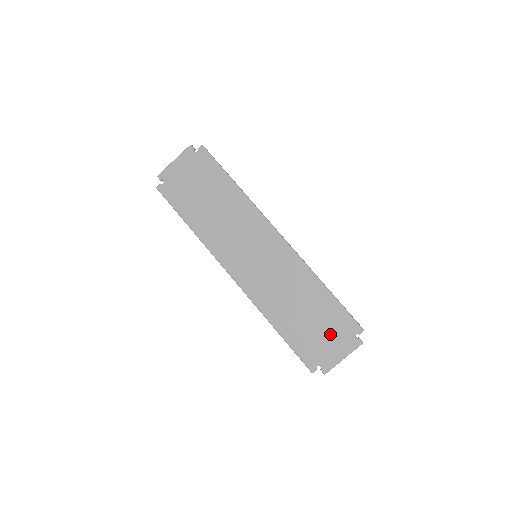
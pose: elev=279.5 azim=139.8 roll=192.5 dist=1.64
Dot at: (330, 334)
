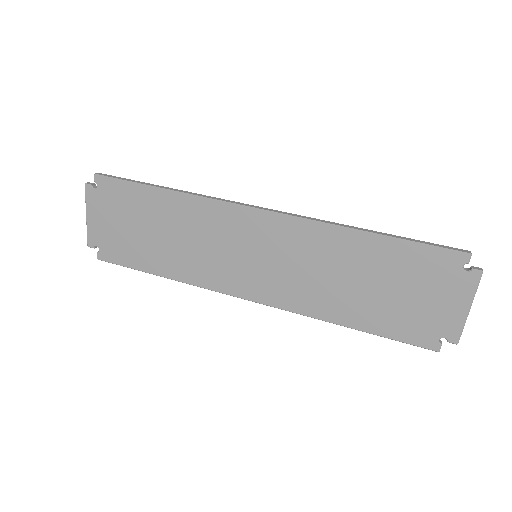
Dot at: (425, 290)
